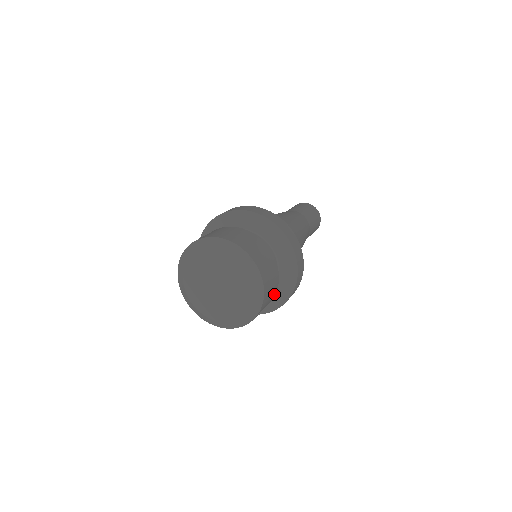
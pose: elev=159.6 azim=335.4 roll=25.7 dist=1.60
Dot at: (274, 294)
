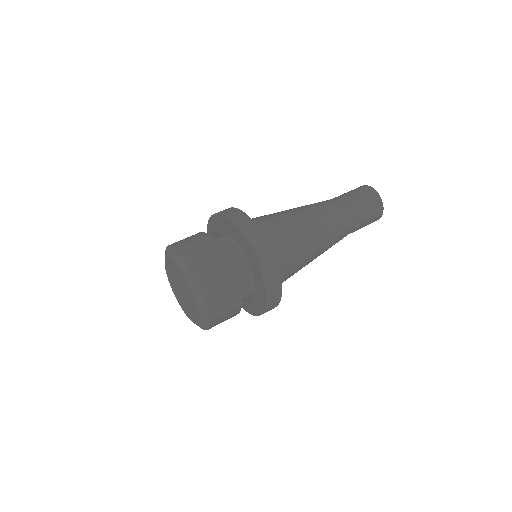
Dot at: (232, 279)
